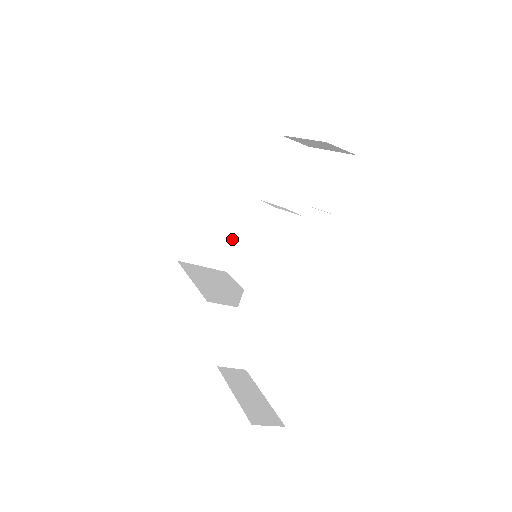
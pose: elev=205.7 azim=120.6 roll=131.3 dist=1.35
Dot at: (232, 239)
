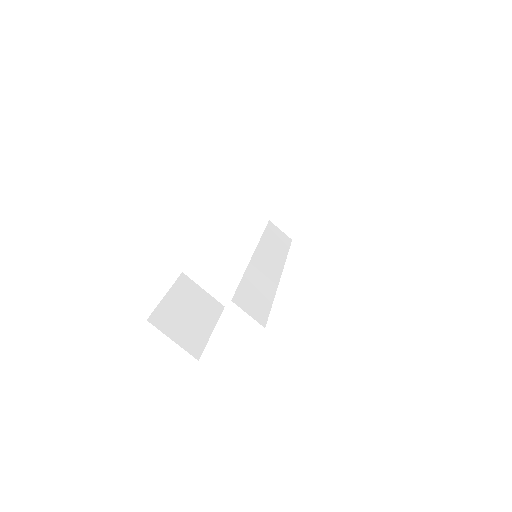
Dot at: (205, 332)
